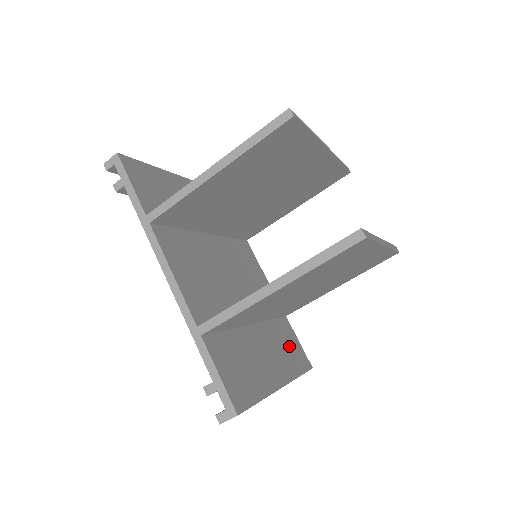
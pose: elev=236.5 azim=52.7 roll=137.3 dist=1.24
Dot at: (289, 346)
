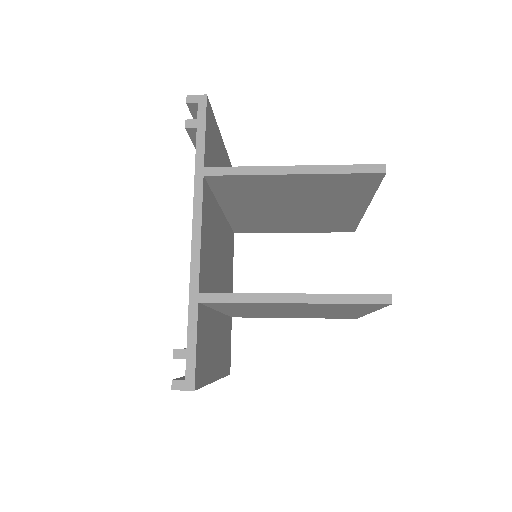
Dot at: (227, 346)
